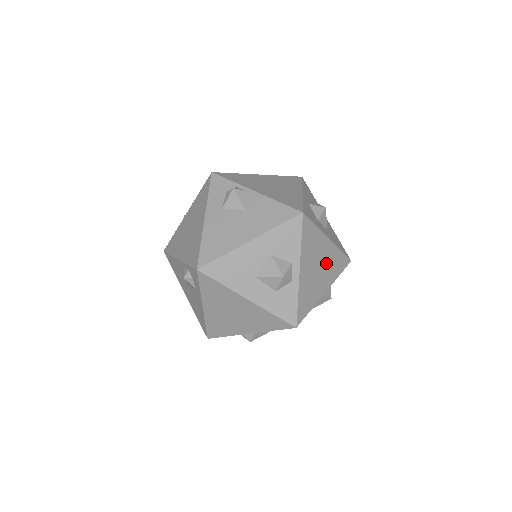
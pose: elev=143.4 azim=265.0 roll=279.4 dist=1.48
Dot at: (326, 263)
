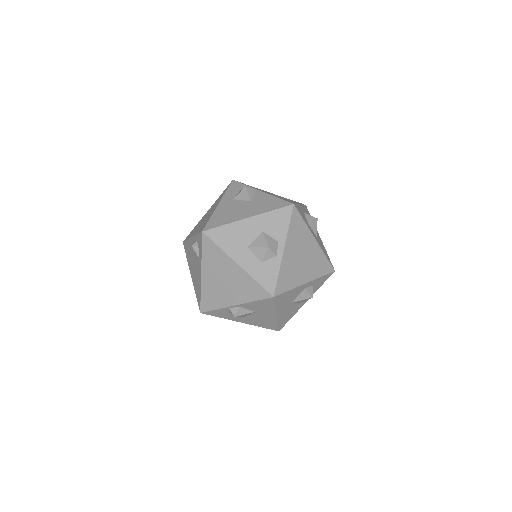
Dot at: (310, 258)
